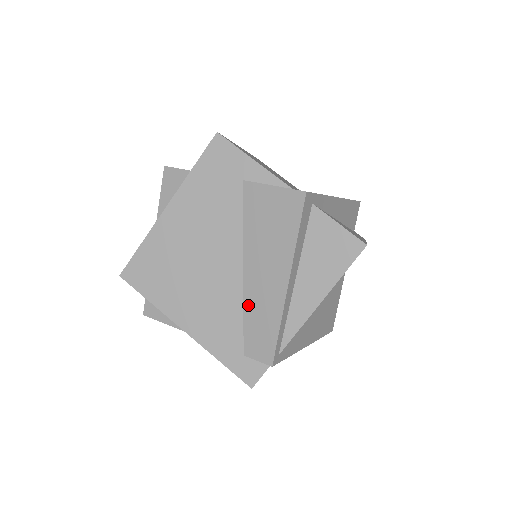
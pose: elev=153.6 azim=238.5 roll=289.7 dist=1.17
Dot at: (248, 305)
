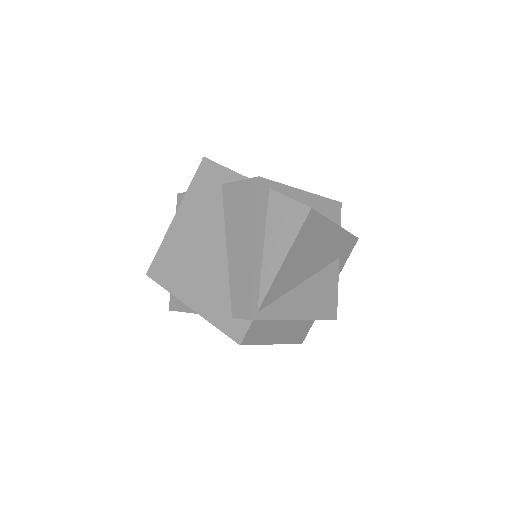
Dot at: (232, 276)
